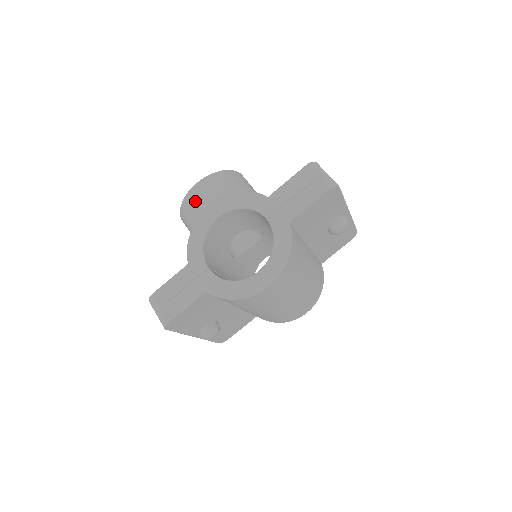
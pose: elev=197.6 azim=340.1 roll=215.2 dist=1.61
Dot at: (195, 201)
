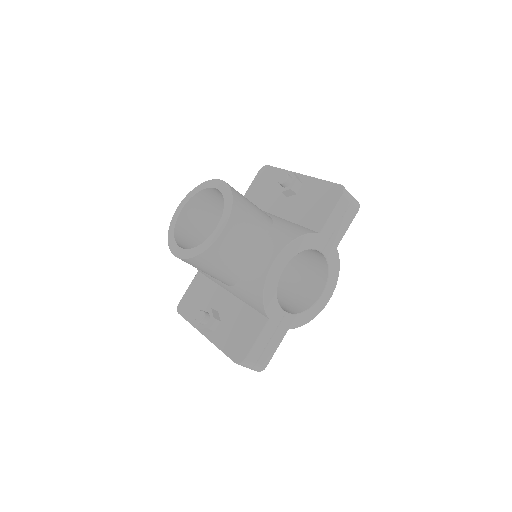
Dot at: (226, 249)
